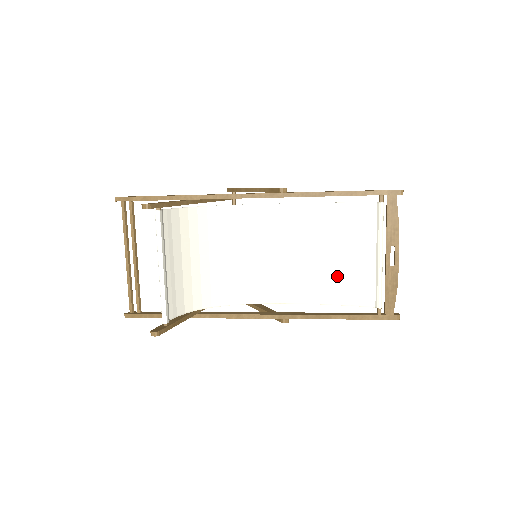
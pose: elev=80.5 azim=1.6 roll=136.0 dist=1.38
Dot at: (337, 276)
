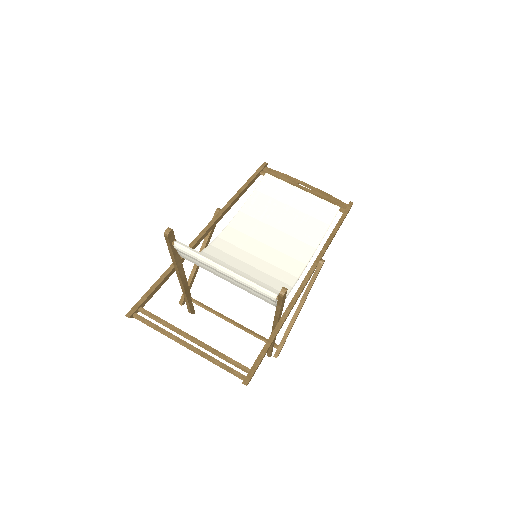
Dot at: (303, 223)
